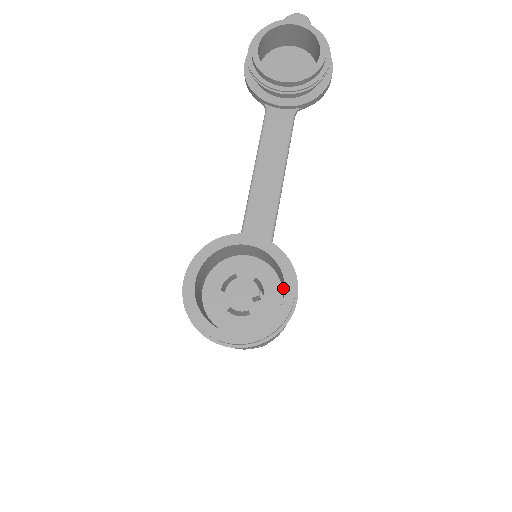
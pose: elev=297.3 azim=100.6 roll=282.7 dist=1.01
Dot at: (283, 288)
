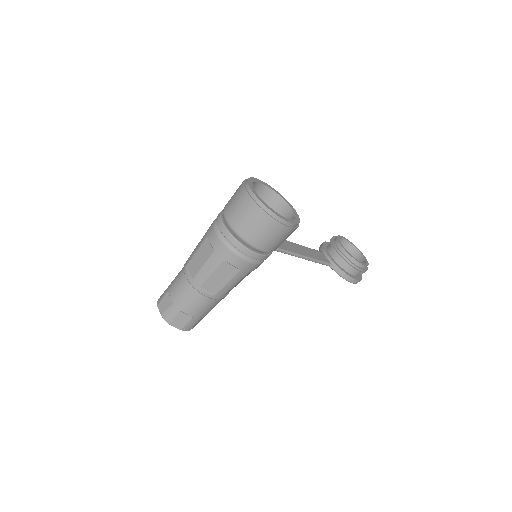
Dot at: occluded
